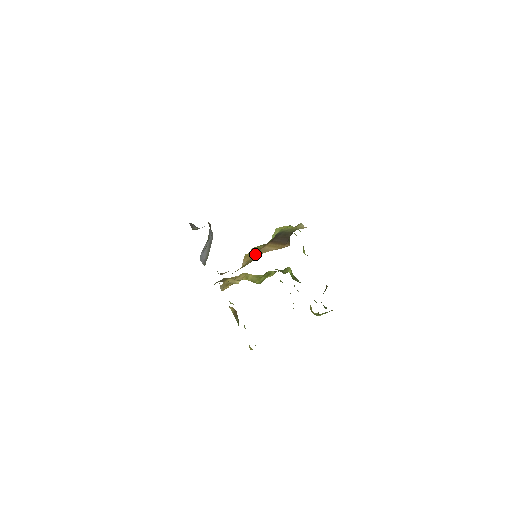
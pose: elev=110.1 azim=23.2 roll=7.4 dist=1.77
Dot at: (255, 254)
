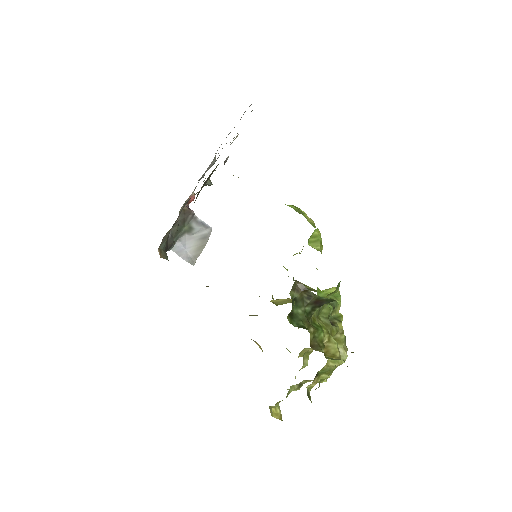
Dot at: occluded
